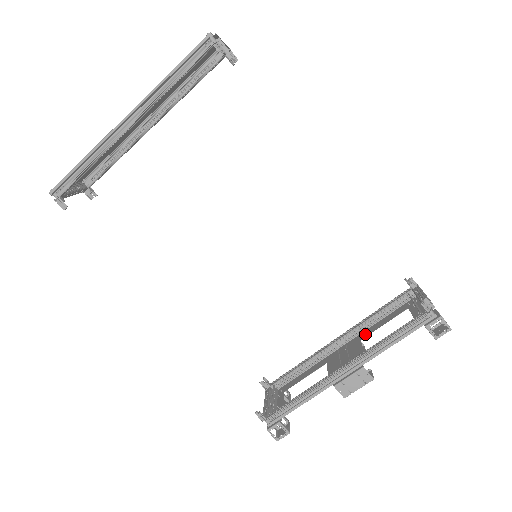
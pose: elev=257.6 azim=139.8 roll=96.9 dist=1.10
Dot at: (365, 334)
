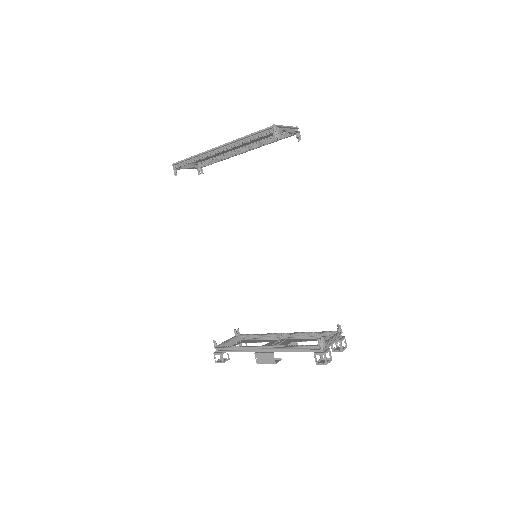
Dot at: (298, 340)
